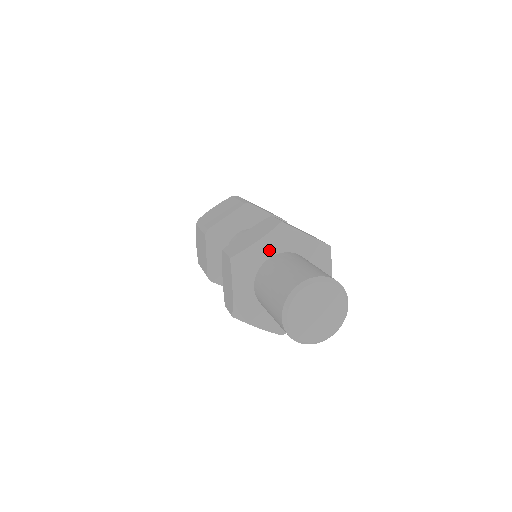
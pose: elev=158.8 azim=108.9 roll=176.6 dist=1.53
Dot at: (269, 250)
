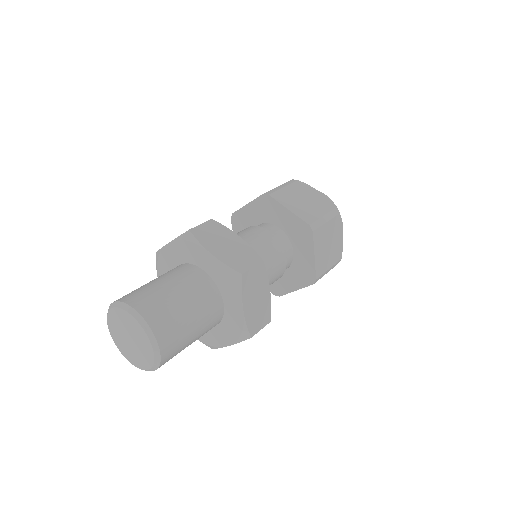
Dot at: (179, 256)
